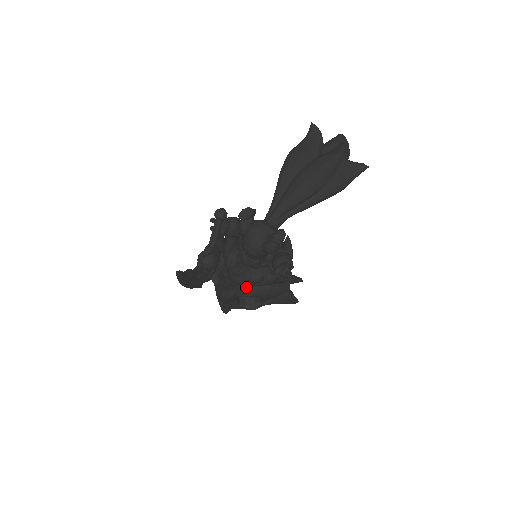
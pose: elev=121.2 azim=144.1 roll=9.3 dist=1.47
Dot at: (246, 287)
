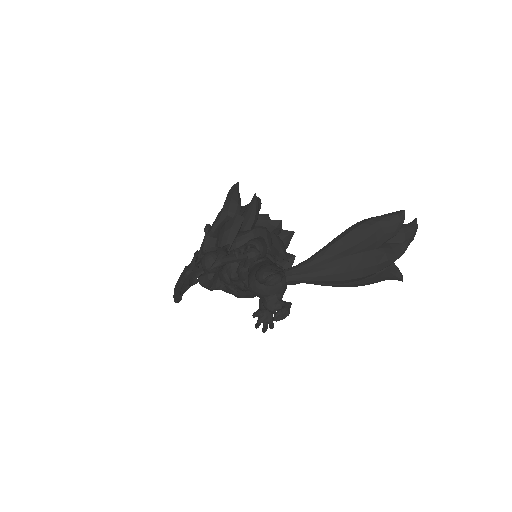
Dot at: occluded
